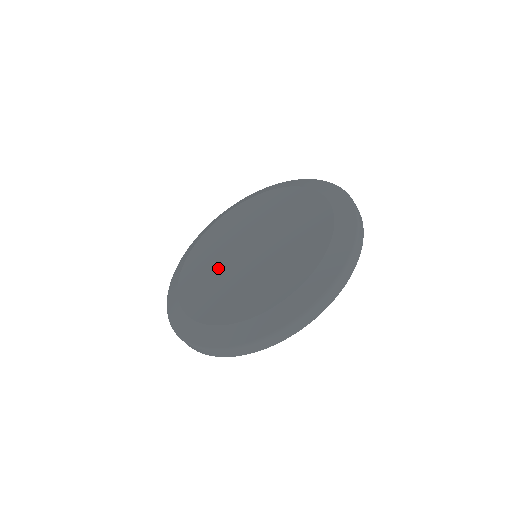
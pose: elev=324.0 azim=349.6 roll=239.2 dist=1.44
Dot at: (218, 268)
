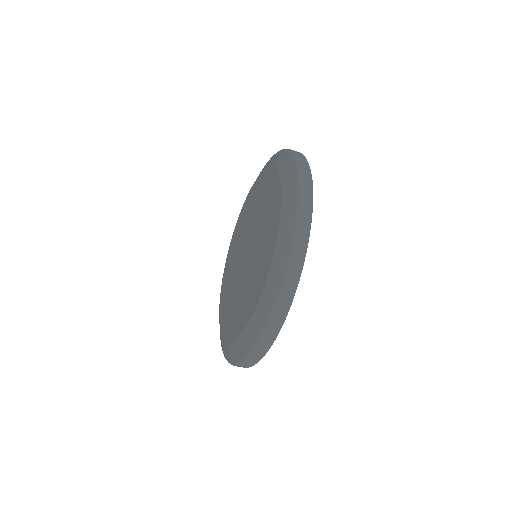
Dot at: (234, 287)
